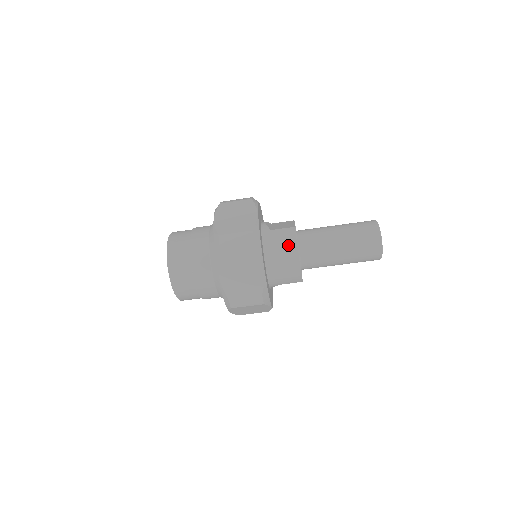
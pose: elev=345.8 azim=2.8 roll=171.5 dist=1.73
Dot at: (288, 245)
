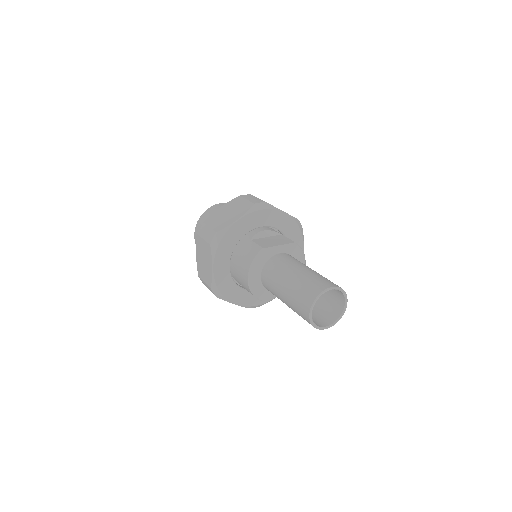
Dot at: (246, 261)
